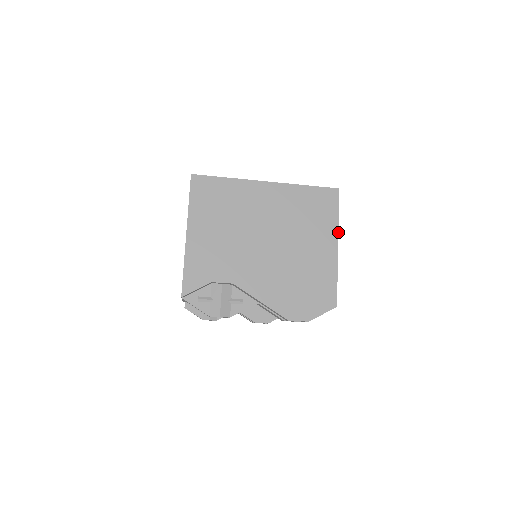
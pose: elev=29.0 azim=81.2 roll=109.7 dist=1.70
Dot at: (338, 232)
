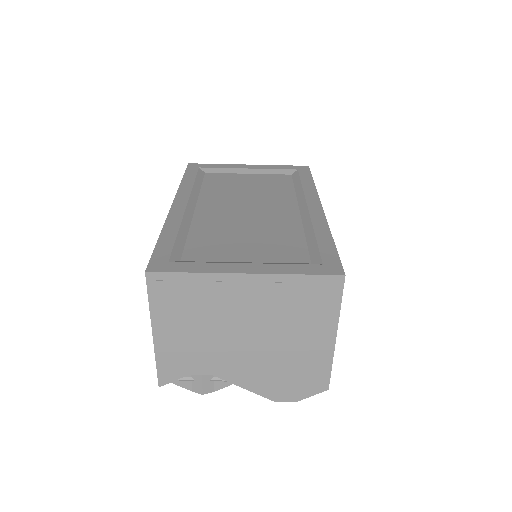
Dot at: occluded
